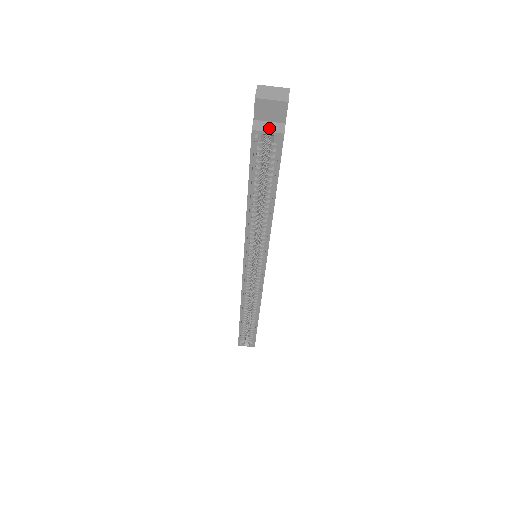
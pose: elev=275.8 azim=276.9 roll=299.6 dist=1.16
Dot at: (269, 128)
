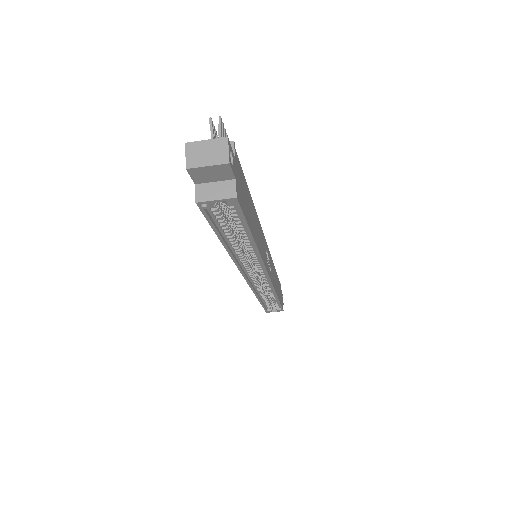
Dot at: (216, 193)
